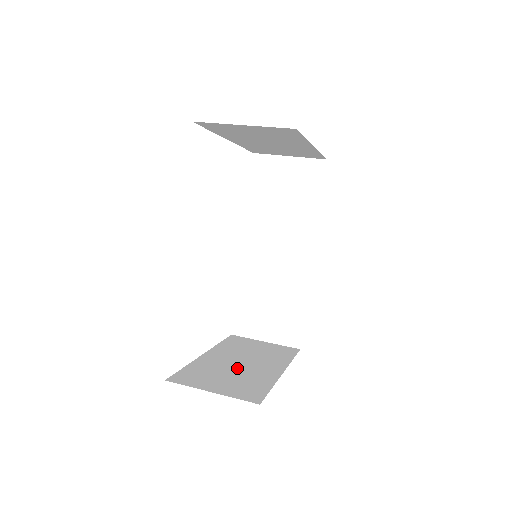
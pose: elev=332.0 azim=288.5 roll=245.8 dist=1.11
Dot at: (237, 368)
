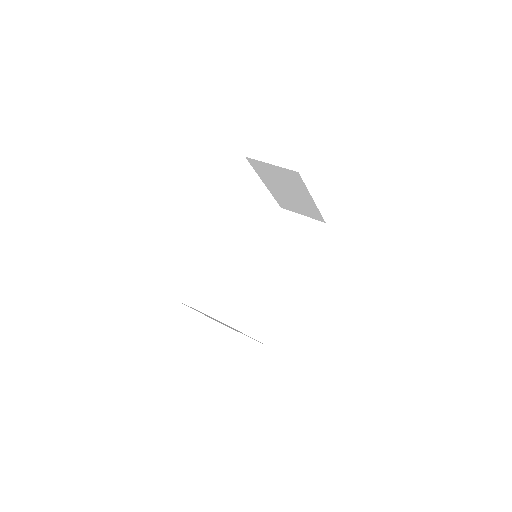
Dot at: (216, 320)
